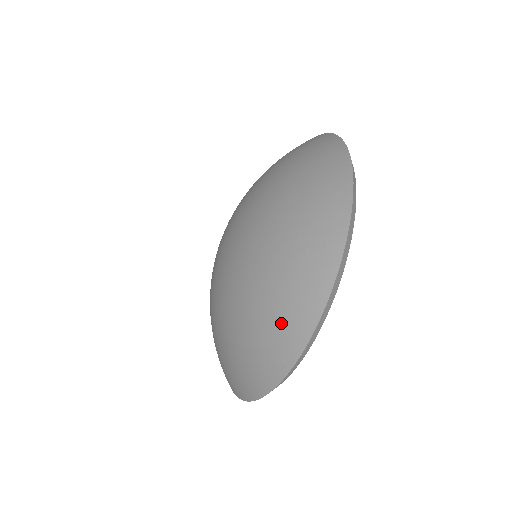
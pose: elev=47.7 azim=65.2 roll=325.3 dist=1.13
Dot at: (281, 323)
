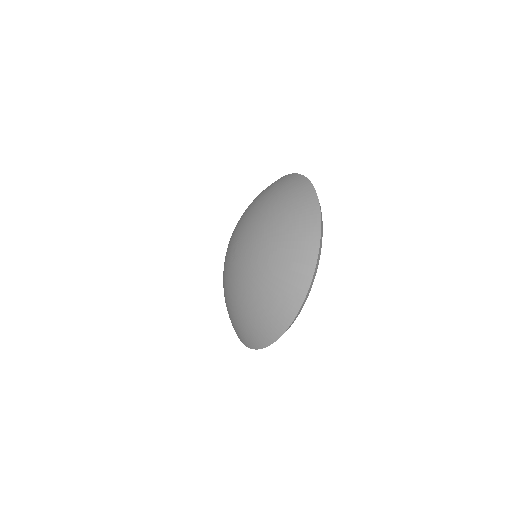
Dot at: (295, 266)
